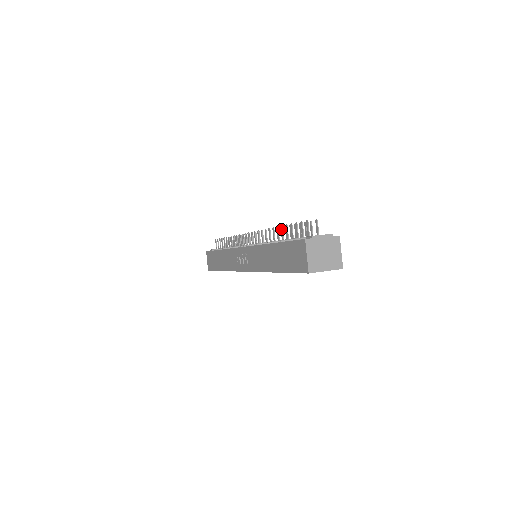
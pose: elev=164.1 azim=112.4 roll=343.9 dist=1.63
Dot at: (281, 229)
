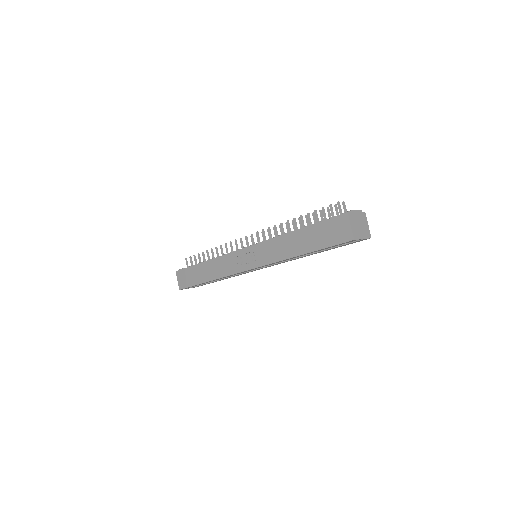
Dot at: (301, 218)
